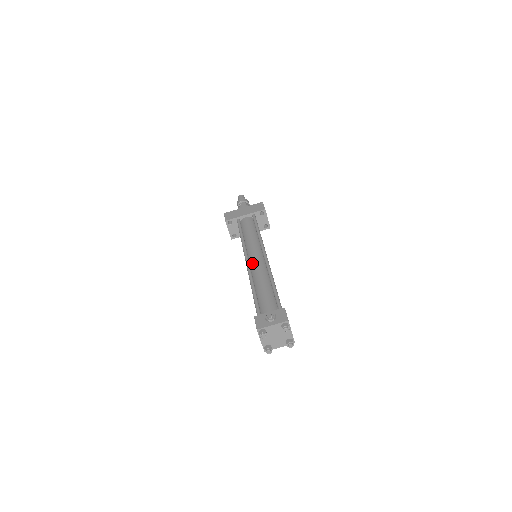
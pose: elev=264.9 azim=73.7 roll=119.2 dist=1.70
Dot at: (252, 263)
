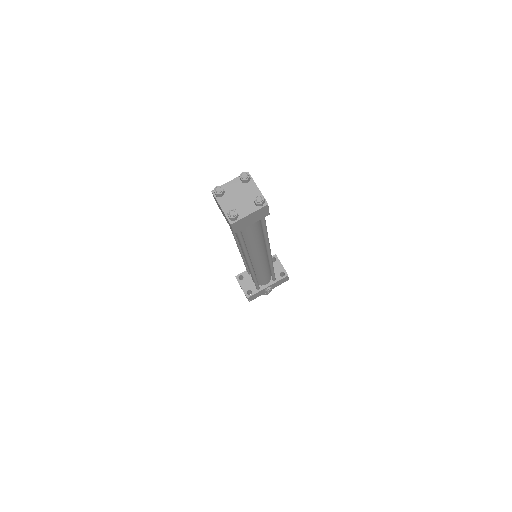
Dot at: occluded
